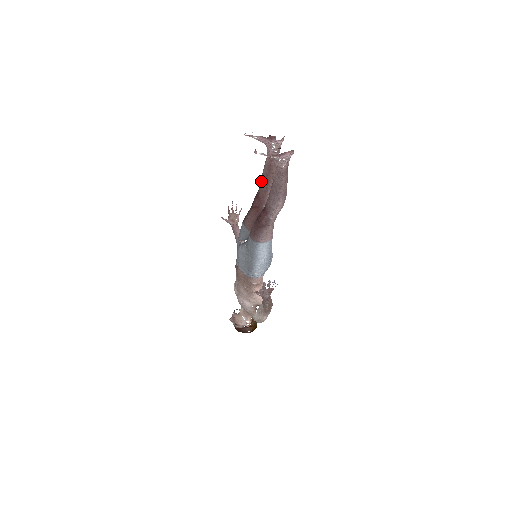
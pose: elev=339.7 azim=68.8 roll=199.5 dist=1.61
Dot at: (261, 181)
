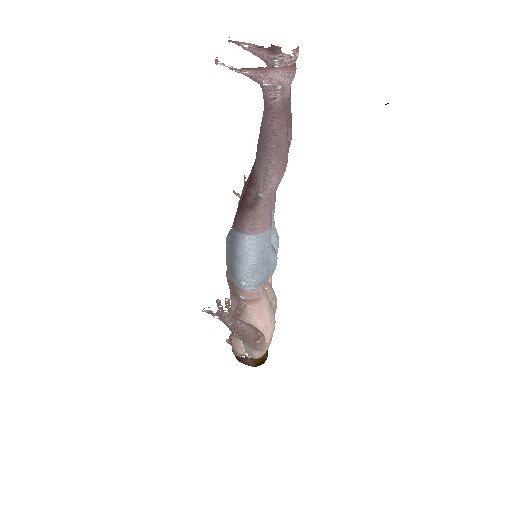
Dot at: occluded
